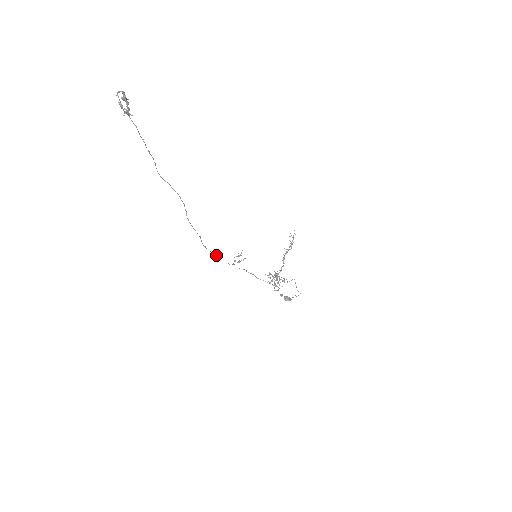
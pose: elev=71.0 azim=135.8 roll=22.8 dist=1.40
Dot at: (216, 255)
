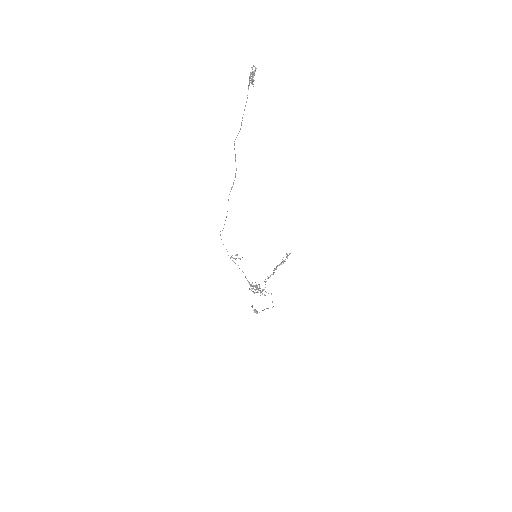
Dot at: occluded
